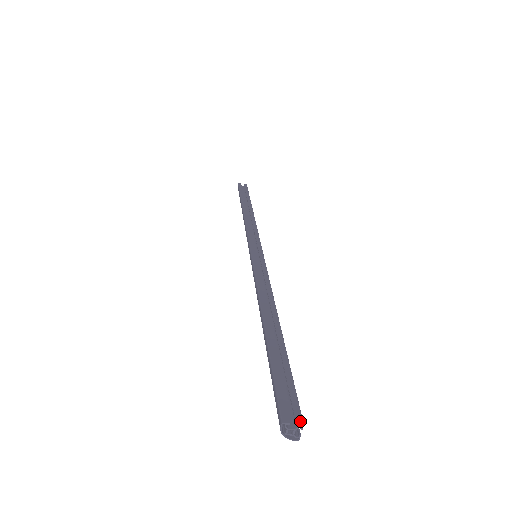
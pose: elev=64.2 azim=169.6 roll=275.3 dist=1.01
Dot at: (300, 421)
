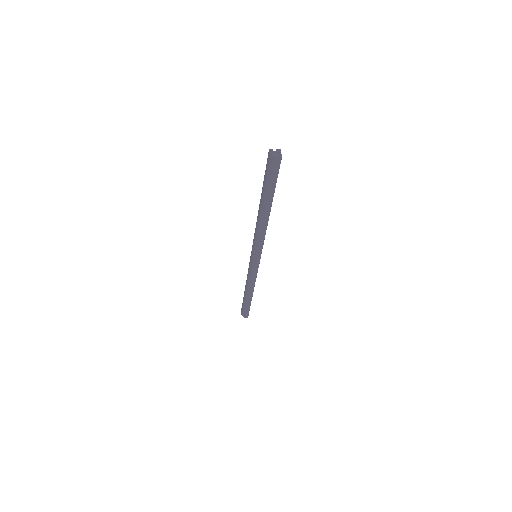
Dot at: (278, 150)
